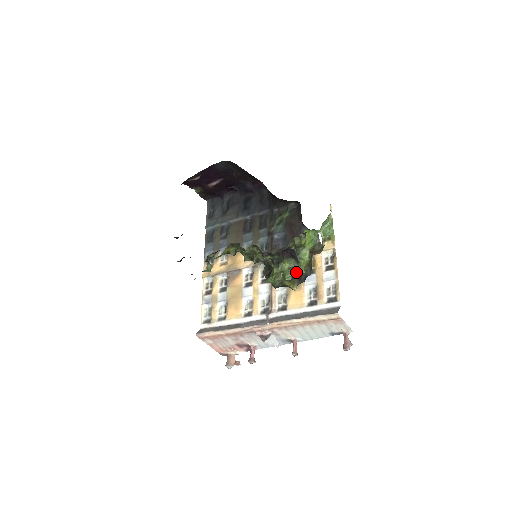
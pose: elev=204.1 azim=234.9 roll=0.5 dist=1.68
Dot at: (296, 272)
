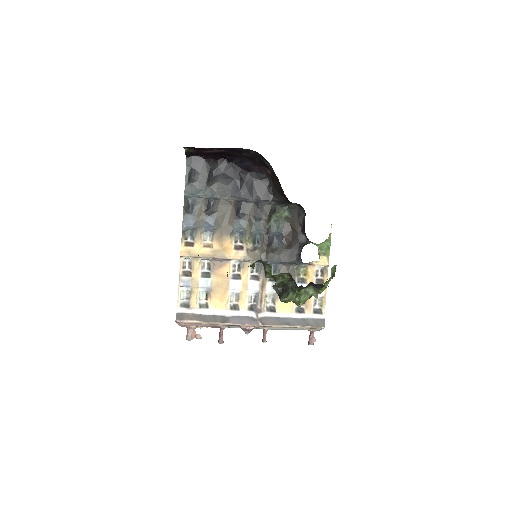
Dot at: occluded
